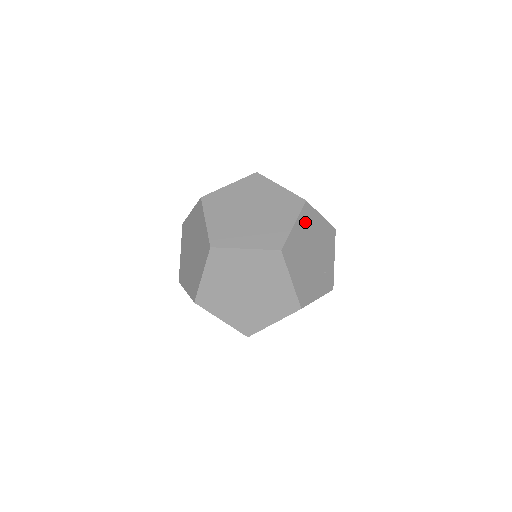
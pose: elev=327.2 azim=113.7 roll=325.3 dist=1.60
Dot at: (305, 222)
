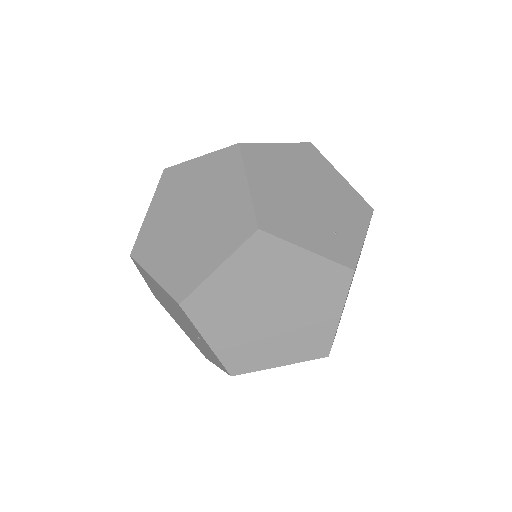
Dot at: (302, 157)
